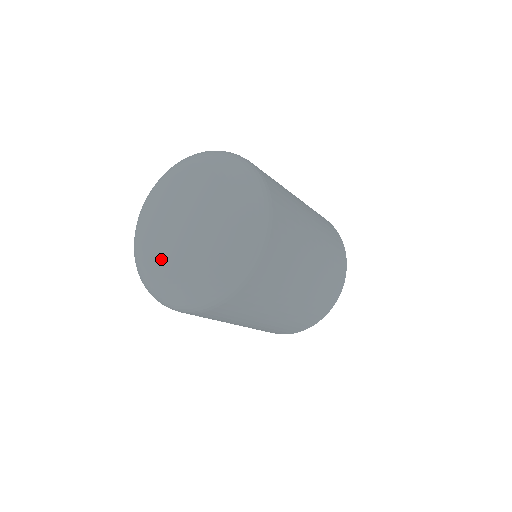
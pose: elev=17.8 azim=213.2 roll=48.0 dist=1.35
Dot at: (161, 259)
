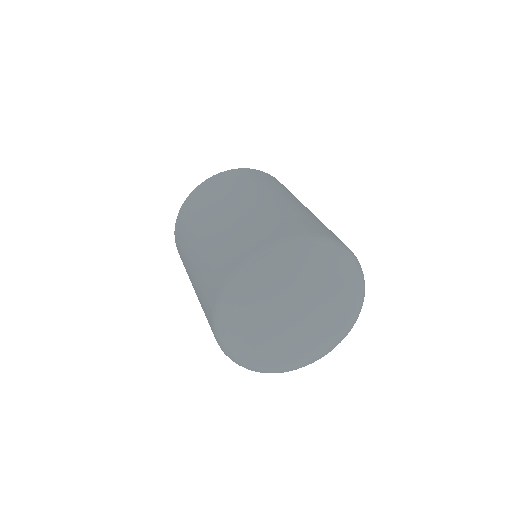
Dot at: (281, 354)
